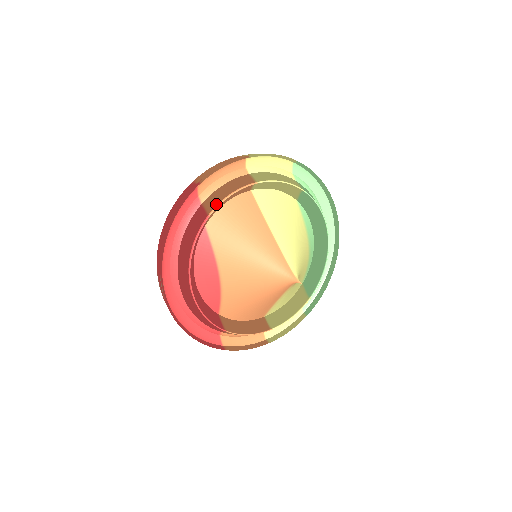
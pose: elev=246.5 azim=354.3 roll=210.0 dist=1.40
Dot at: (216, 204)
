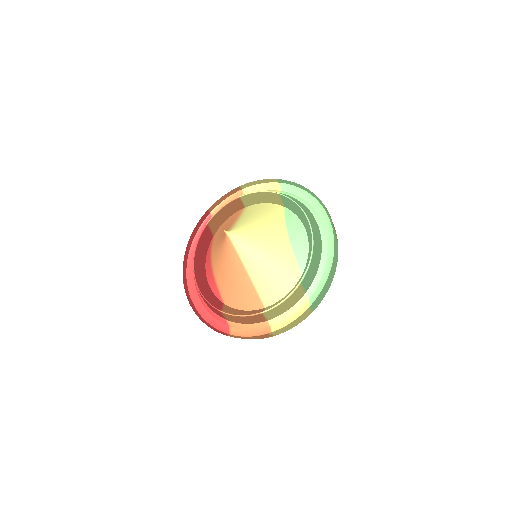
Dot at: (213, 217)
